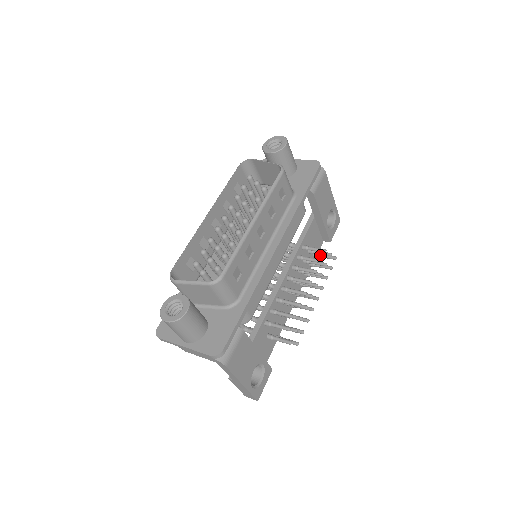
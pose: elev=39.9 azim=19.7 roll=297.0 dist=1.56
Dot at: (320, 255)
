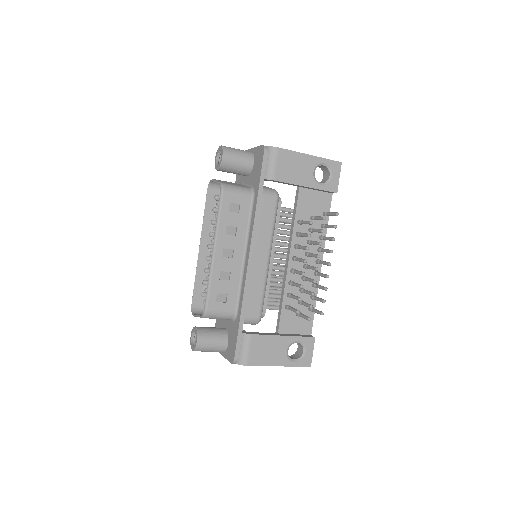
Dot at: (327, 214)
